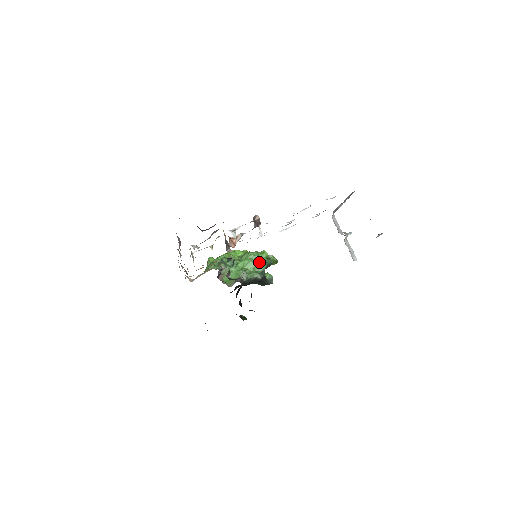
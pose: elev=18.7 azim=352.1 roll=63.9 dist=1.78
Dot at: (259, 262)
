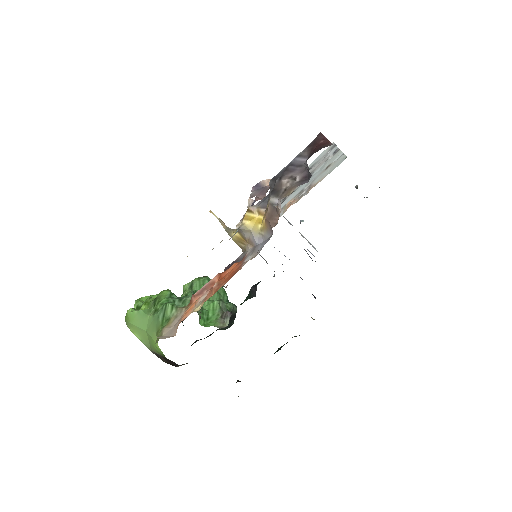
Dot at: occluded
